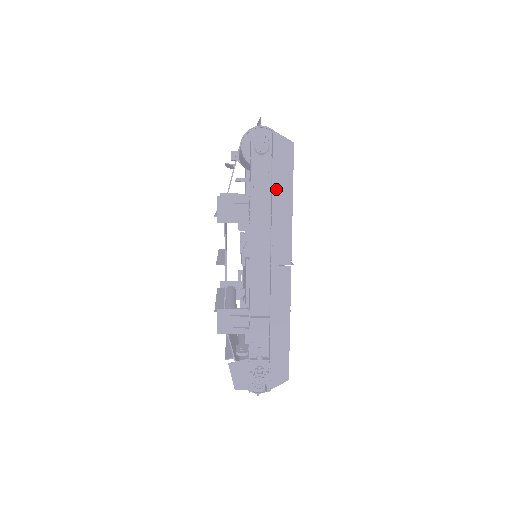
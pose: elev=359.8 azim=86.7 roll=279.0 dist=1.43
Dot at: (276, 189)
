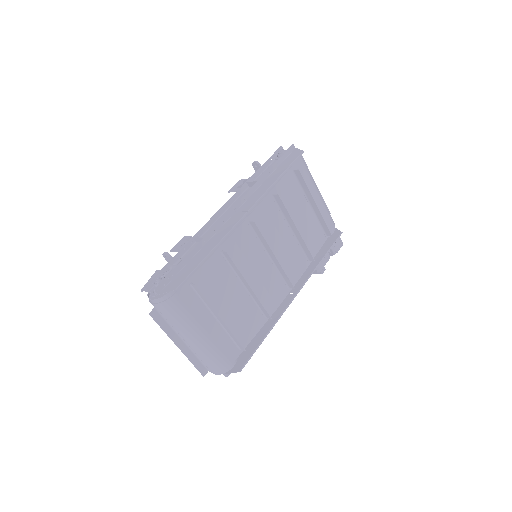
Dot at: (274, 173)
